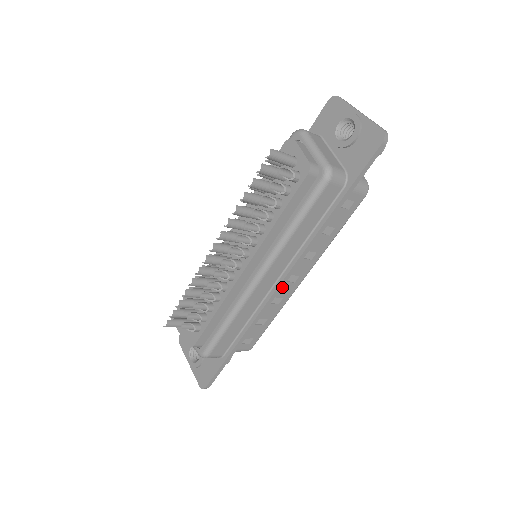
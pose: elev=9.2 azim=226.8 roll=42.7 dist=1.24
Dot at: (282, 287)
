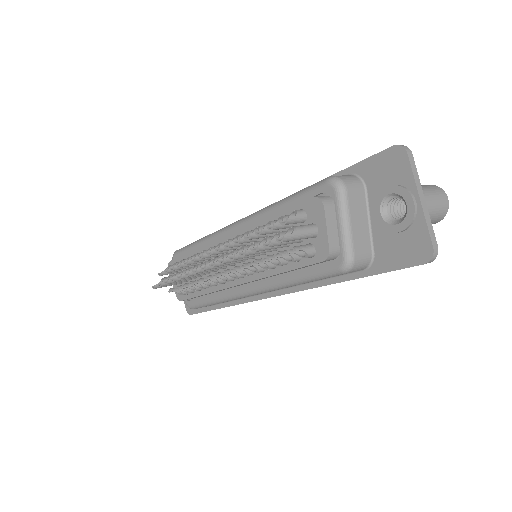
Dot at: occluded
